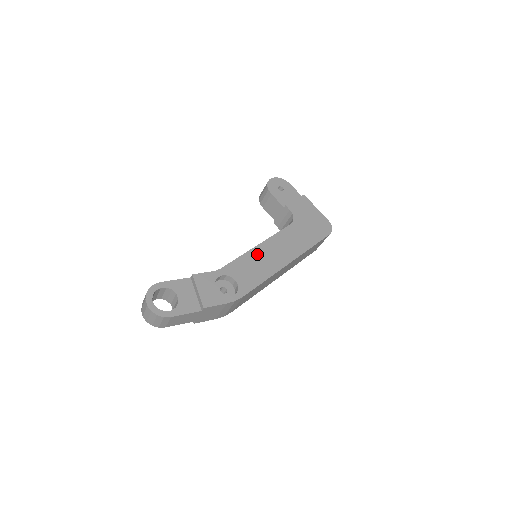
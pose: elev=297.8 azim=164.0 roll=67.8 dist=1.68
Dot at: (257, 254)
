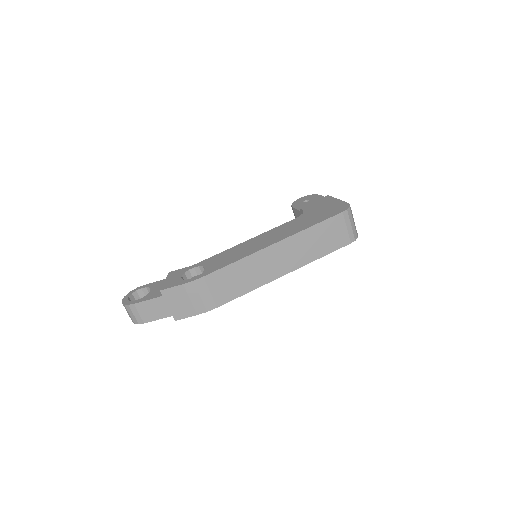
Dot at: (241, 246)
